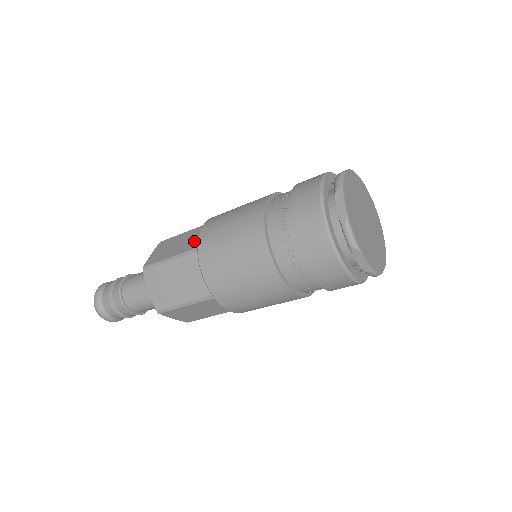
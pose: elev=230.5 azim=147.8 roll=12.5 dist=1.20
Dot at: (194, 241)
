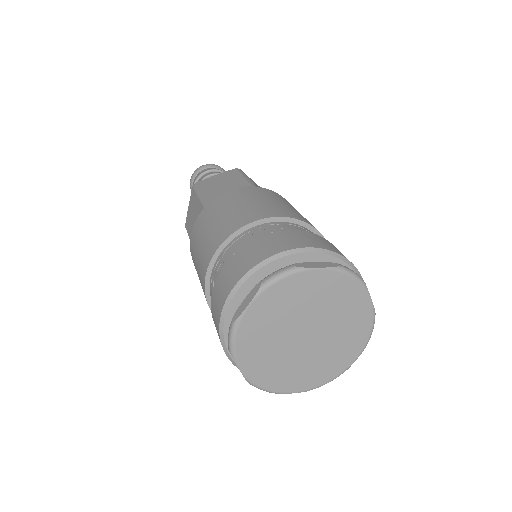
Dot at: occluded
